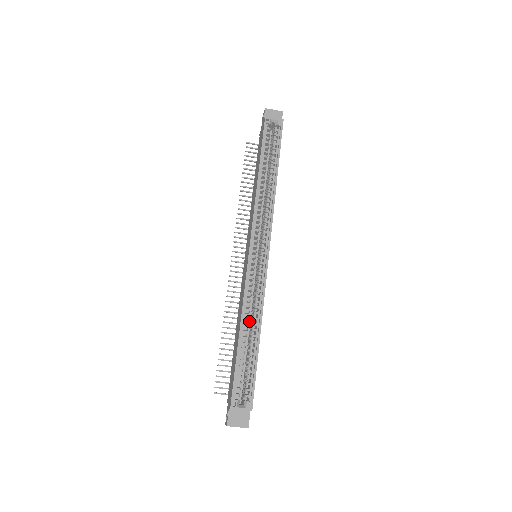
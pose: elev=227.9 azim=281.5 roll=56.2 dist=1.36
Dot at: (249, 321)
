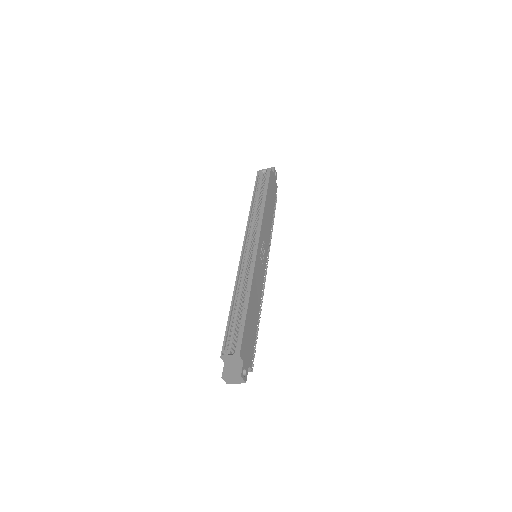
Dot at: occluded
